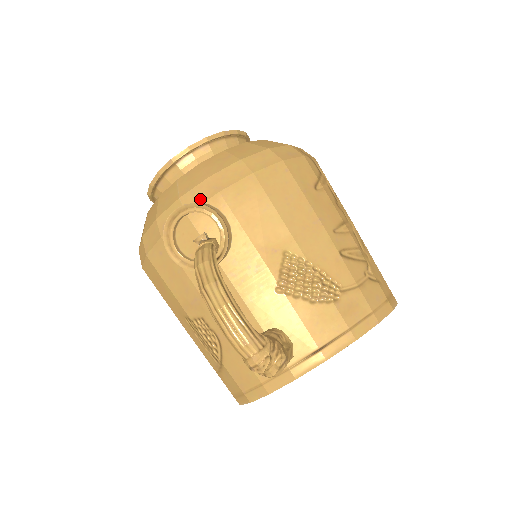
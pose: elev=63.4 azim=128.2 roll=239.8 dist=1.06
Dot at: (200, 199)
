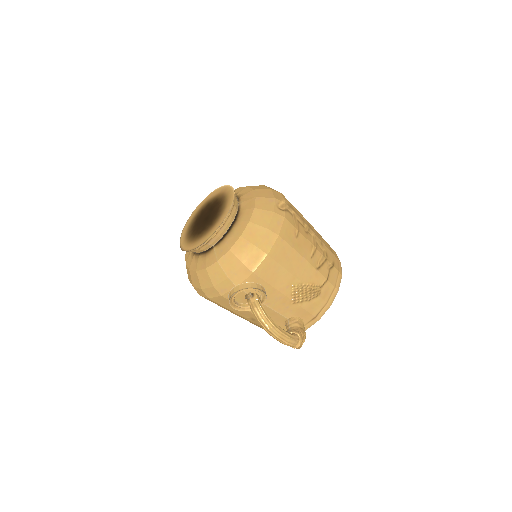
Dot at: (242, 278)
